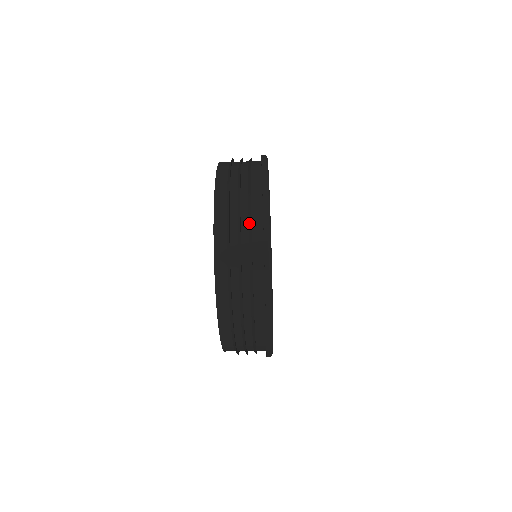
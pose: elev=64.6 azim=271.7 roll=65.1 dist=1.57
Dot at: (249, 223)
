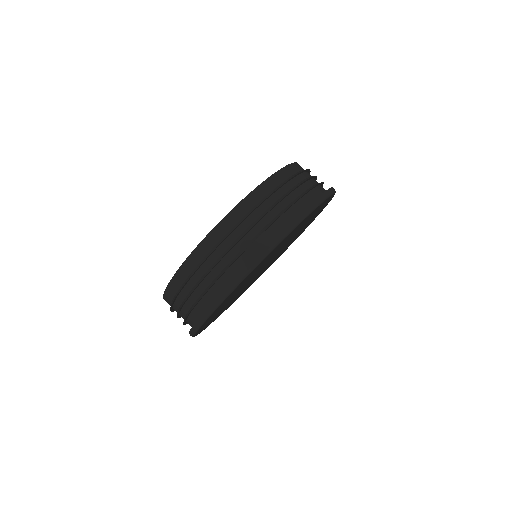
Dot at: occluded
